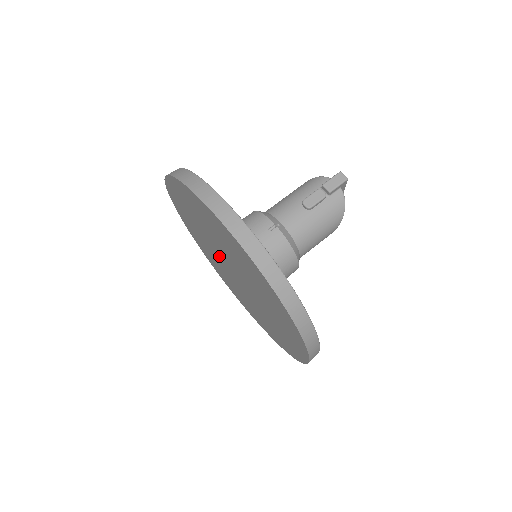
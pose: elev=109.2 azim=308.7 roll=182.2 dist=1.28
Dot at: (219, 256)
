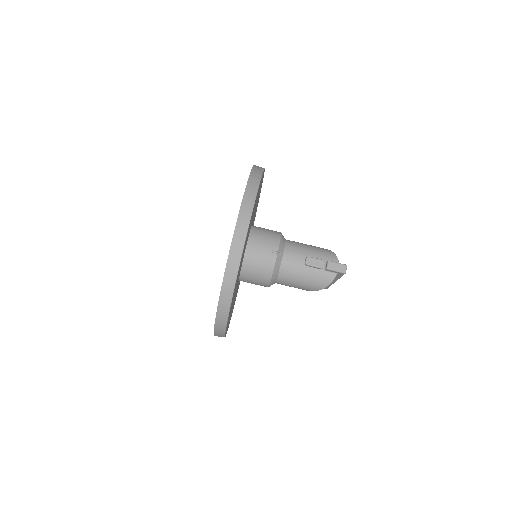
Dot at: occluded
